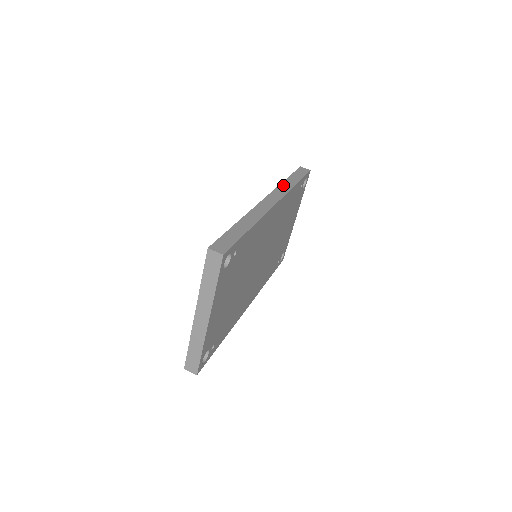
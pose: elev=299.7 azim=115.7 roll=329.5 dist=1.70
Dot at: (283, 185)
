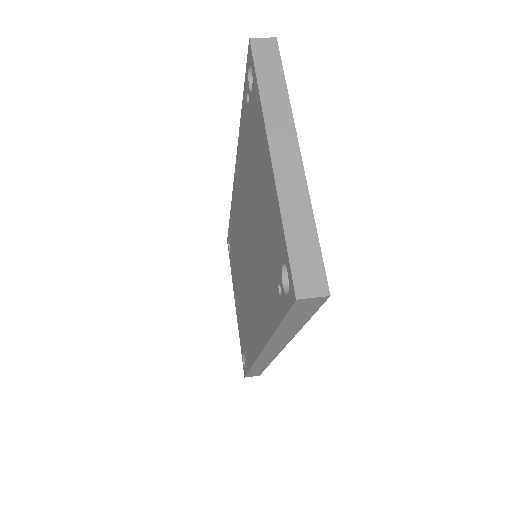
Dot at: occluded
